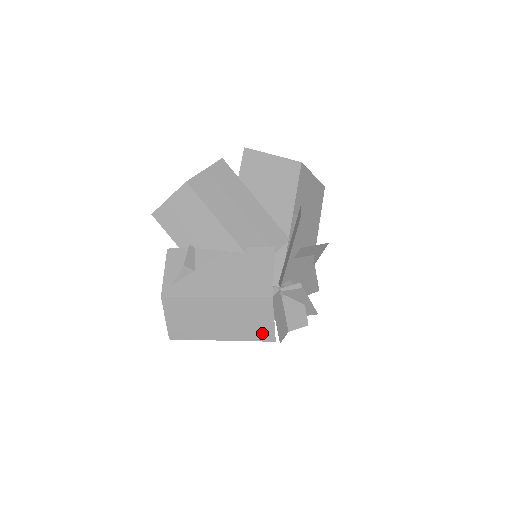
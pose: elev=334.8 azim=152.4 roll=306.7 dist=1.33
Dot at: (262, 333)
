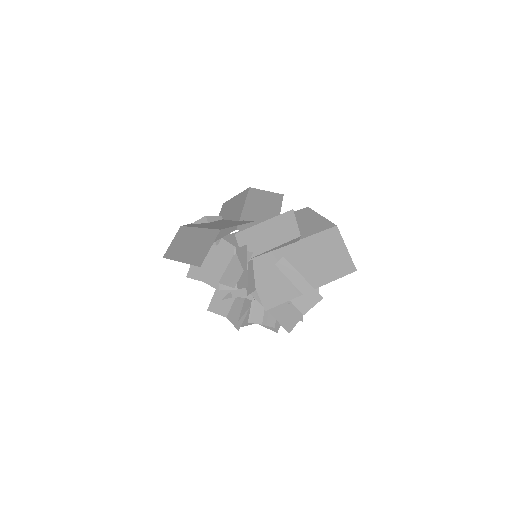
Dot at: (199, 258)
